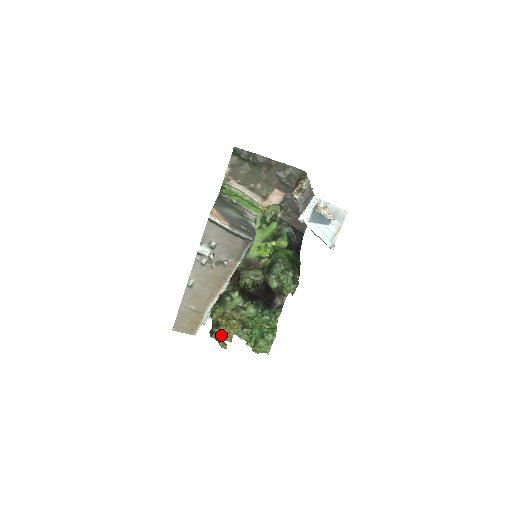
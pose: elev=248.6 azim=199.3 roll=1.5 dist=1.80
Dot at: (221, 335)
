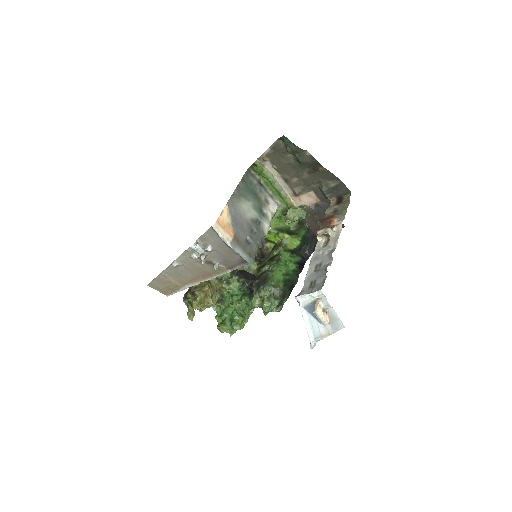
Dot at: occluded
